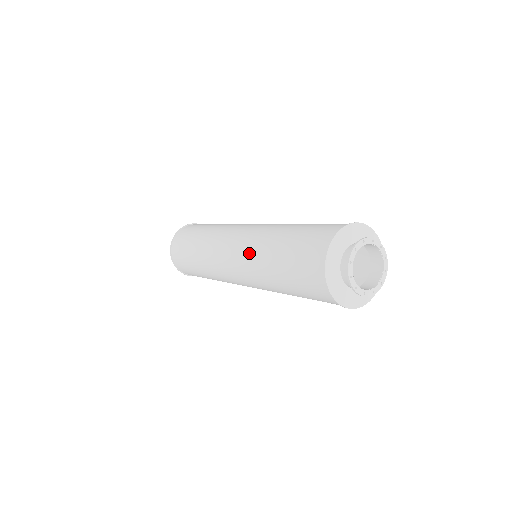
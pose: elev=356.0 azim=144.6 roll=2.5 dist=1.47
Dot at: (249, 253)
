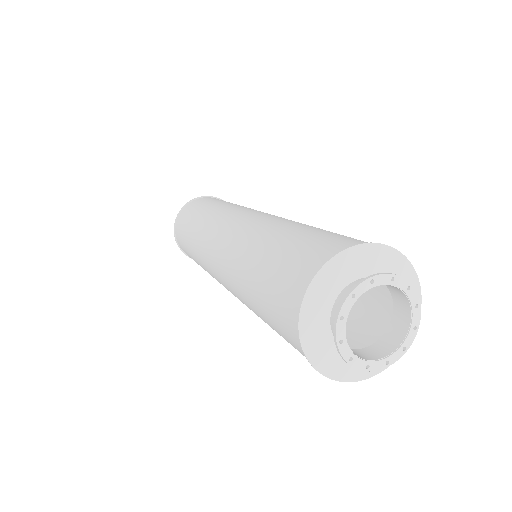
Dot at: (229, 260)
